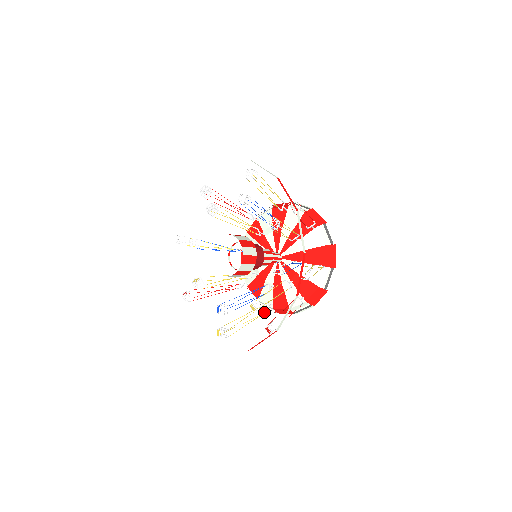
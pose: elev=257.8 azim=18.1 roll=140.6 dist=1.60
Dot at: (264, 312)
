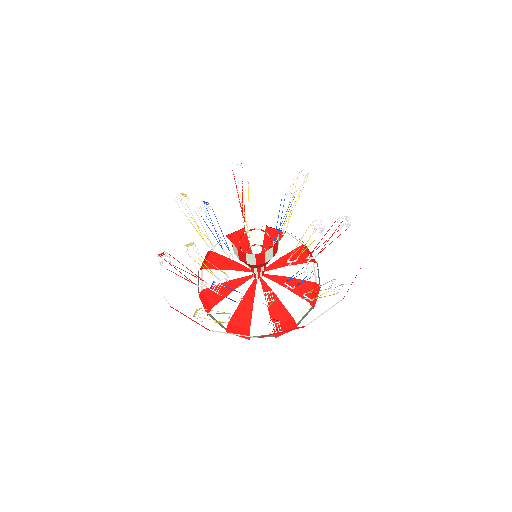
Dot at: occluded
